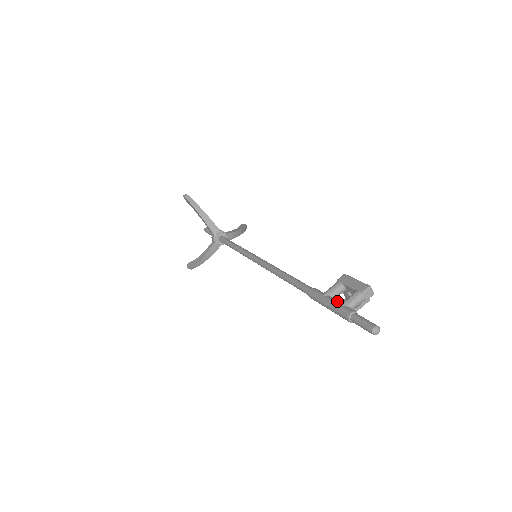
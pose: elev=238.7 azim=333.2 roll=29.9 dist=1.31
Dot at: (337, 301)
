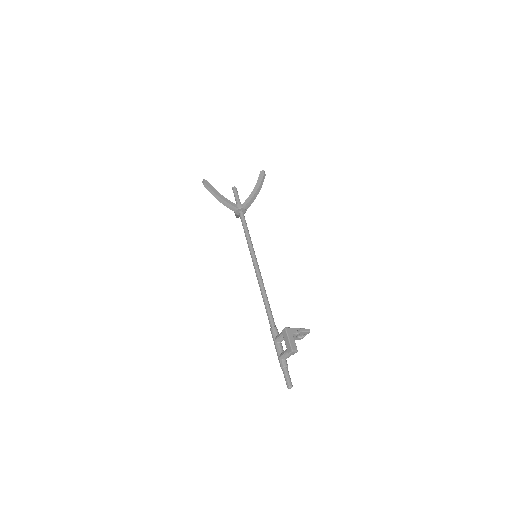
Dot at: (279, 351)
